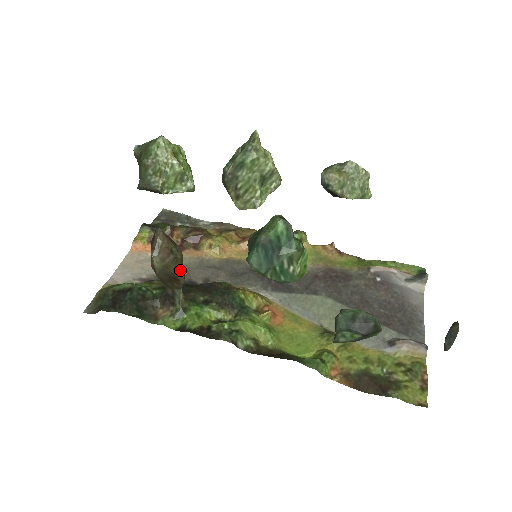
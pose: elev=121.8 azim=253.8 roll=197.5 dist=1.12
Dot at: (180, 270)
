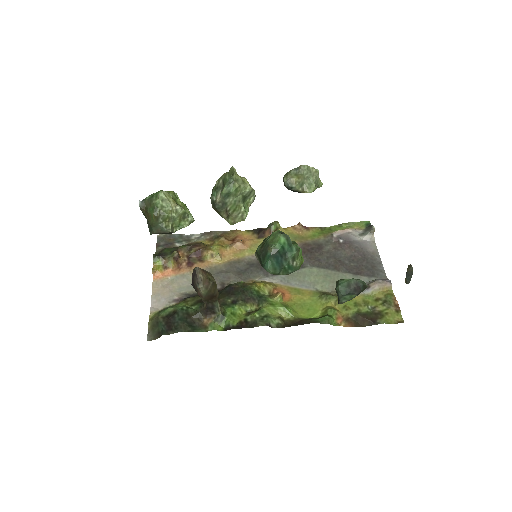
Dot at: (216, 289)
